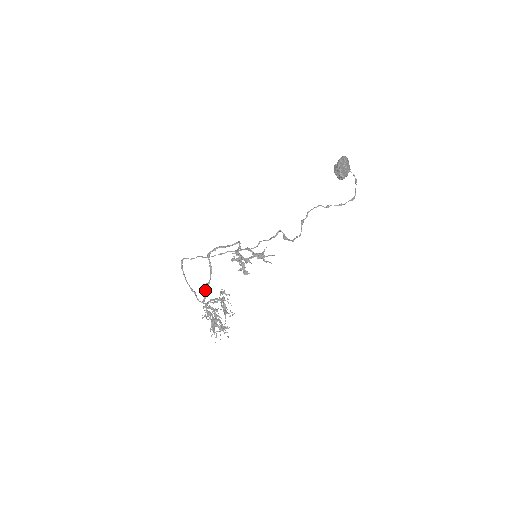
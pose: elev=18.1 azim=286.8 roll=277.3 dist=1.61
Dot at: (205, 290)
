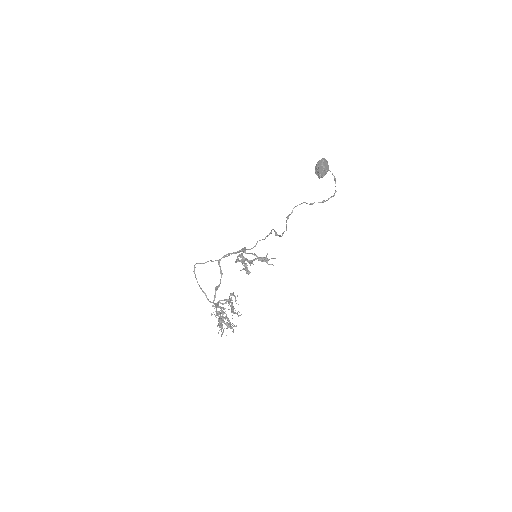
Dot at: (215, 292)
